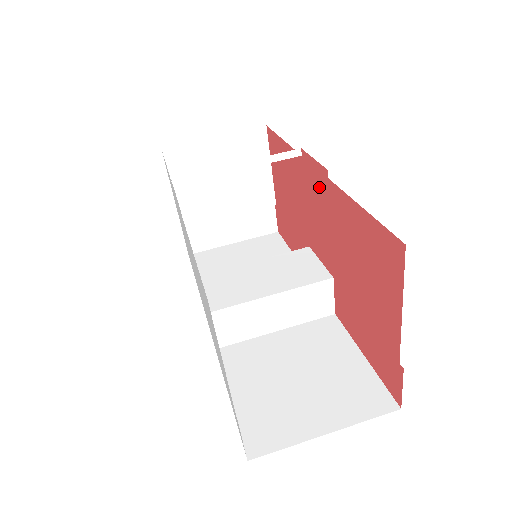
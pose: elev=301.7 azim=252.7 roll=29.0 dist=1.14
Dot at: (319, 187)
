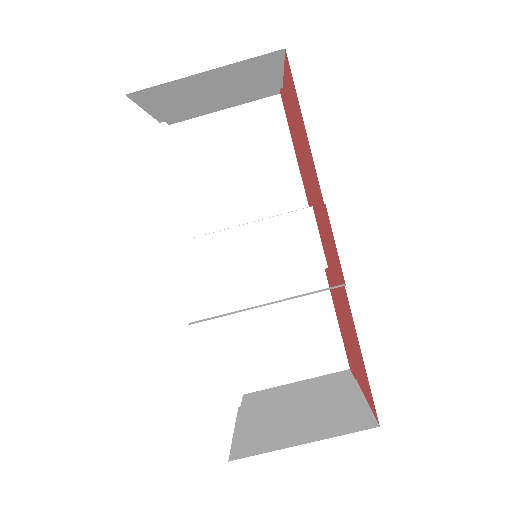
Dot at: (334, 254)
